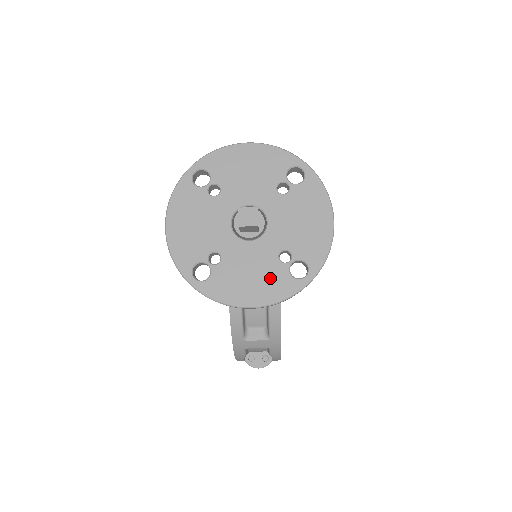
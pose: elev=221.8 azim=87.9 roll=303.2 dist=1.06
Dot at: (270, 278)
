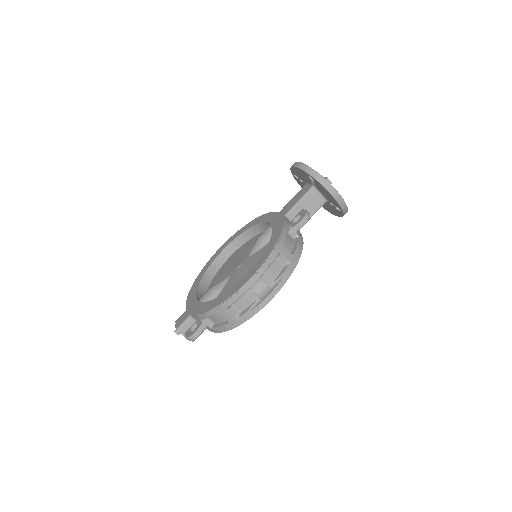
Dot at: occluded
